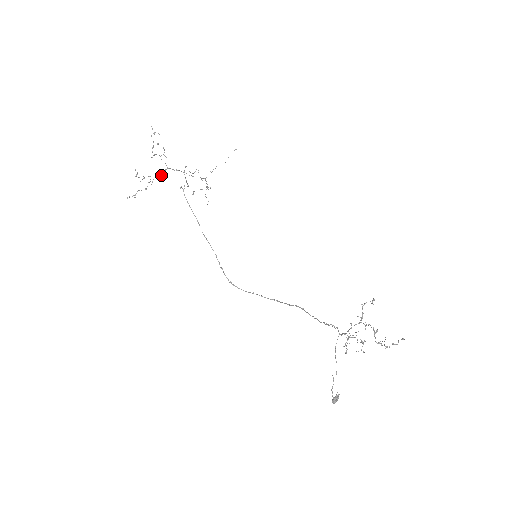
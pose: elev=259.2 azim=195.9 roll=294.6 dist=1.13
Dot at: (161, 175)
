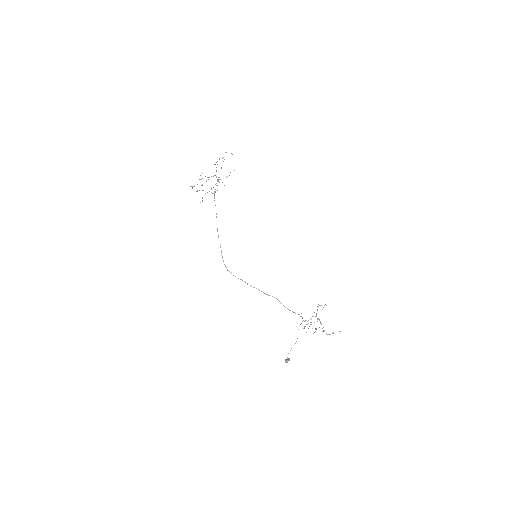
Dot at: occluded
